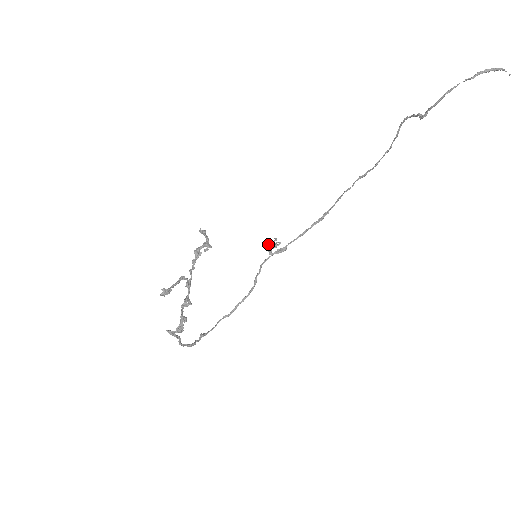
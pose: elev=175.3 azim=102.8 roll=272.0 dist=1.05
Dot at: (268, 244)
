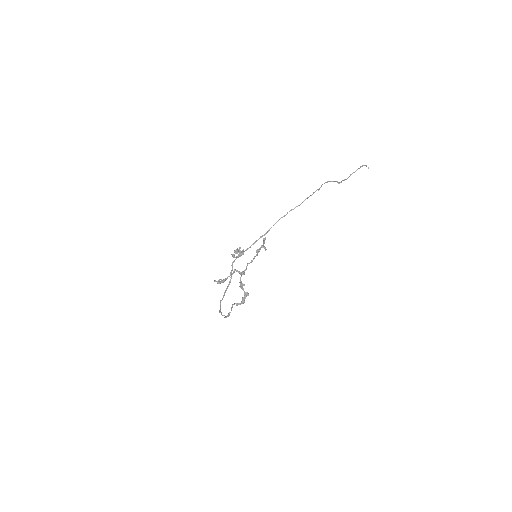
Dot at: (234, 251)
